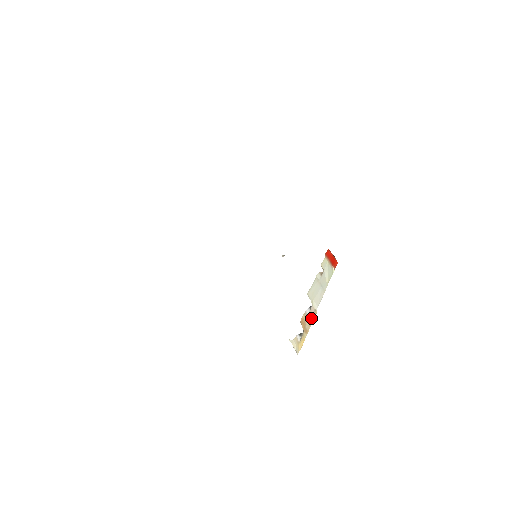
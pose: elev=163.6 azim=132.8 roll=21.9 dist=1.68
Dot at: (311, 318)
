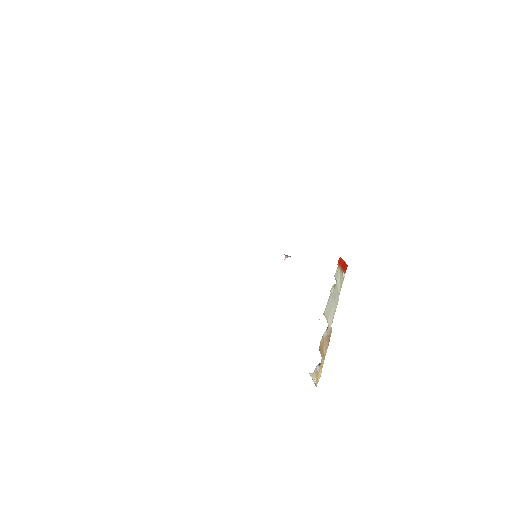
Dot at: (327, 339)
